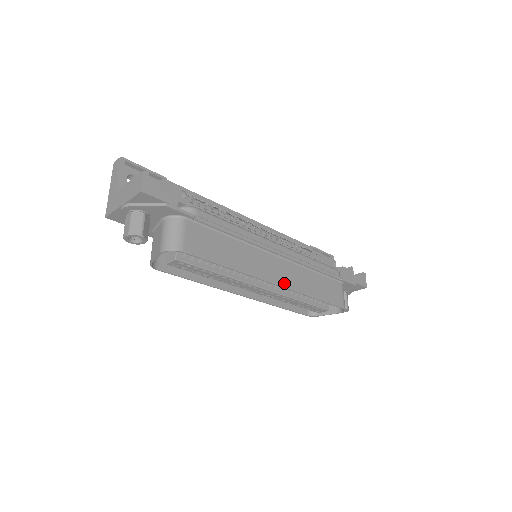
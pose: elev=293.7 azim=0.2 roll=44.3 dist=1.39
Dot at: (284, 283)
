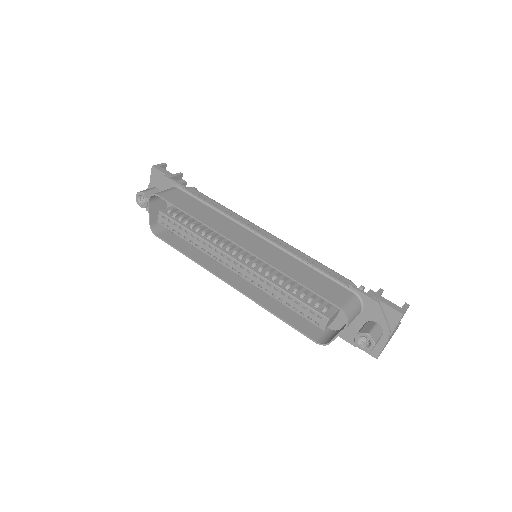
Dot at: (252, 250)
